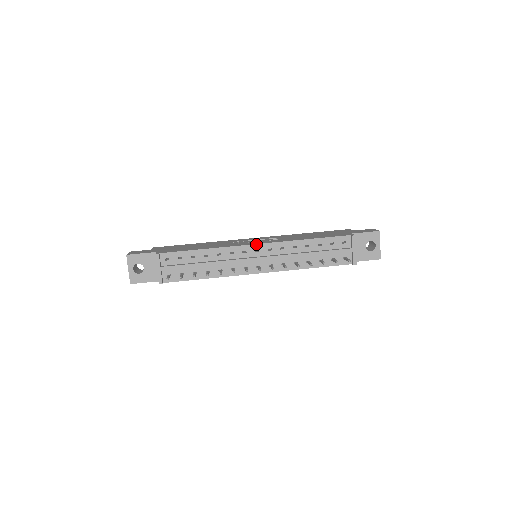
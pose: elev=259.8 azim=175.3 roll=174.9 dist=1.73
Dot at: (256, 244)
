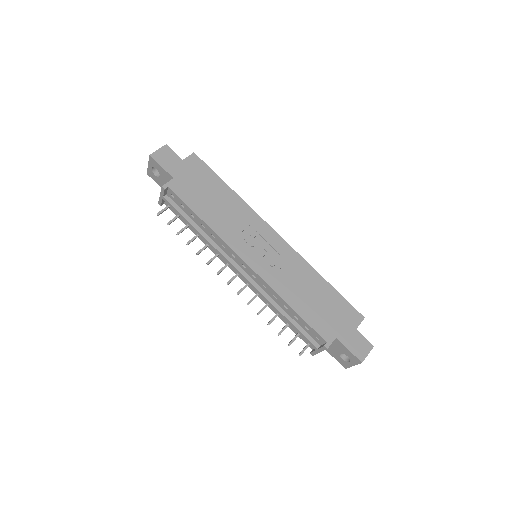
Dot at: (246, 263)
